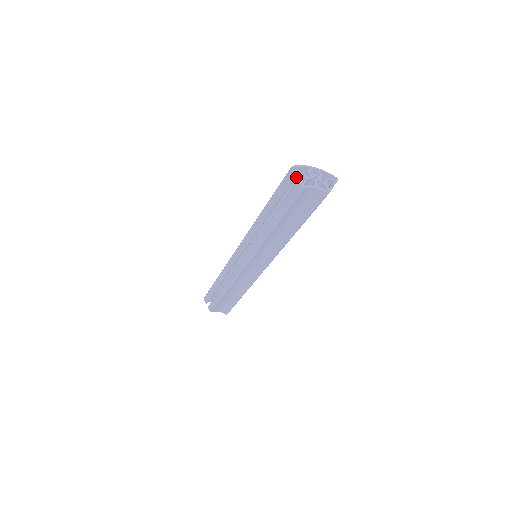
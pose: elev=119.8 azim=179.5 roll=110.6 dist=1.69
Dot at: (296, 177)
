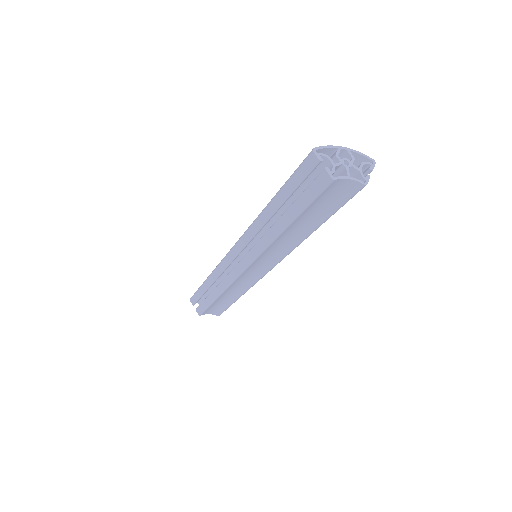
Dot at: occluded
